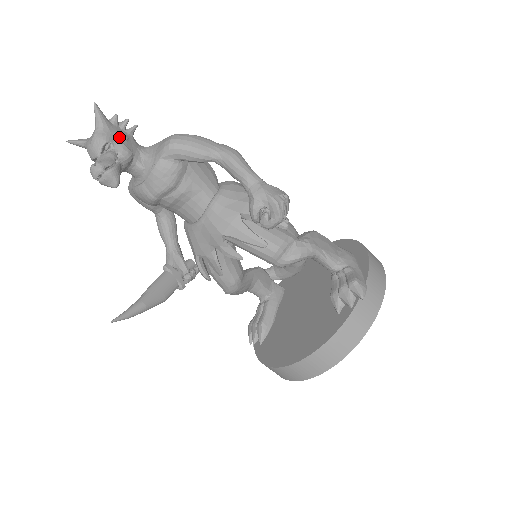
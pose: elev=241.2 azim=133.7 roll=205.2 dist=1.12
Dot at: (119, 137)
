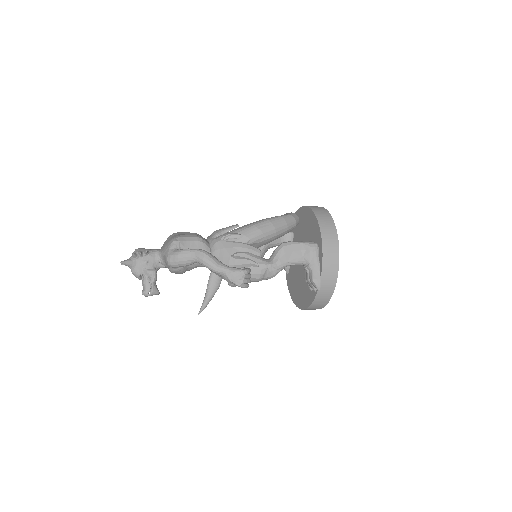
Dot at: (143, 266)
